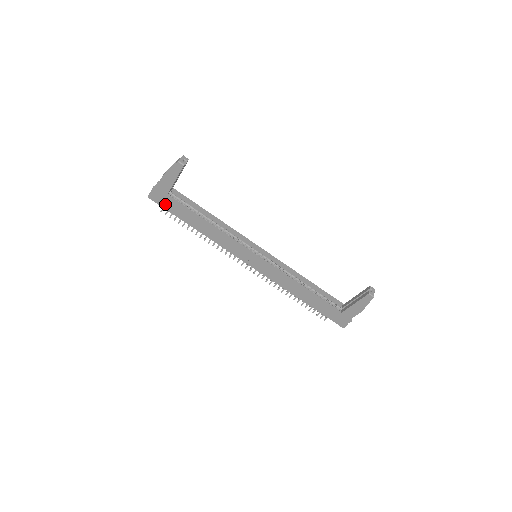
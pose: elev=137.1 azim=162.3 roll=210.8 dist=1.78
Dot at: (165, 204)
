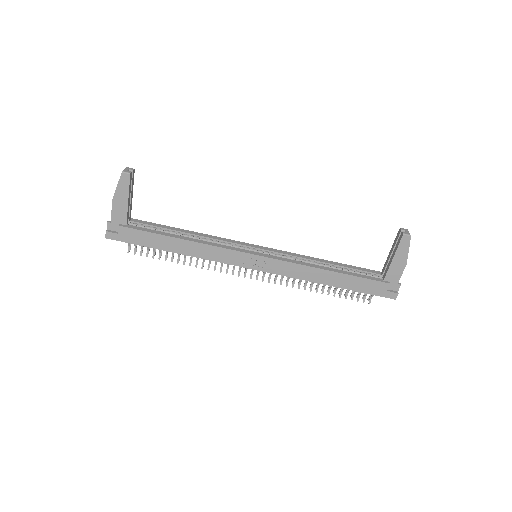
Dot at: (128, 237)
